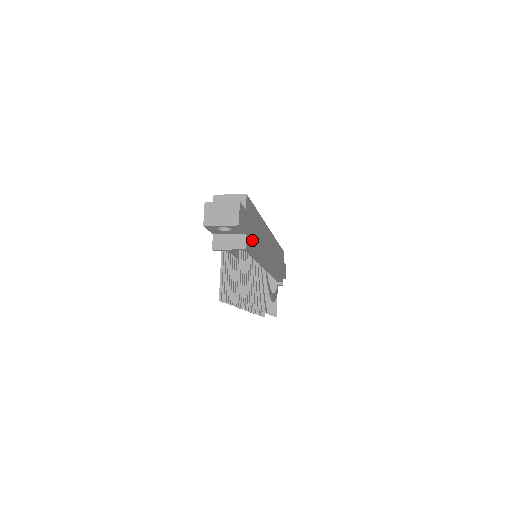
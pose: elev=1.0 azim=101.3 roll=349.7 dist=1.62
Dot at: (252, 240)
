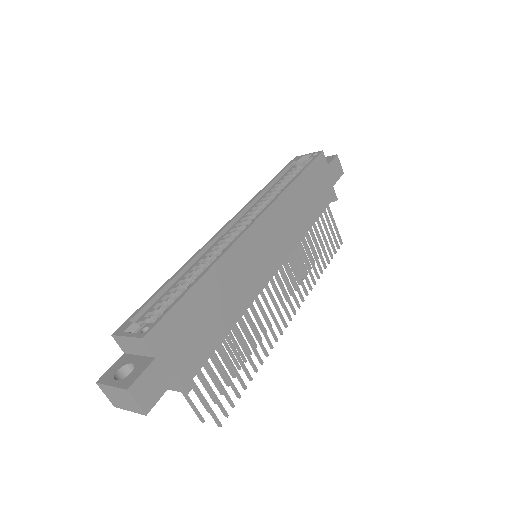
Dot at: (203, 344)
